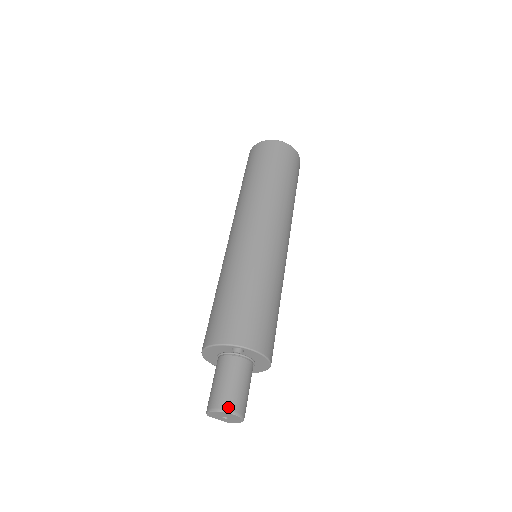
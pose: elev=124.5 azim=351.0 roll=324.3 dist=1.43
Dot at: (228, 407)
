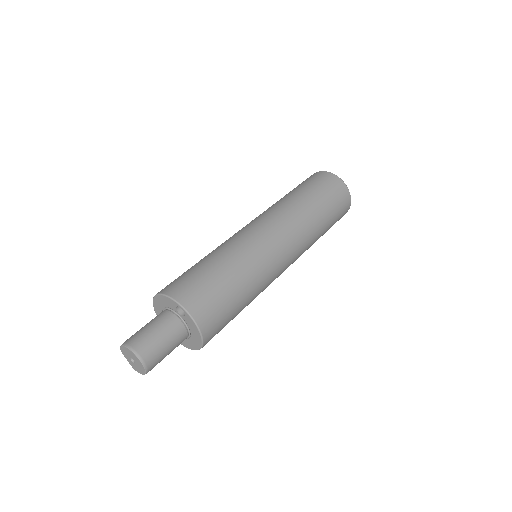
Dot at: (139, 350)
